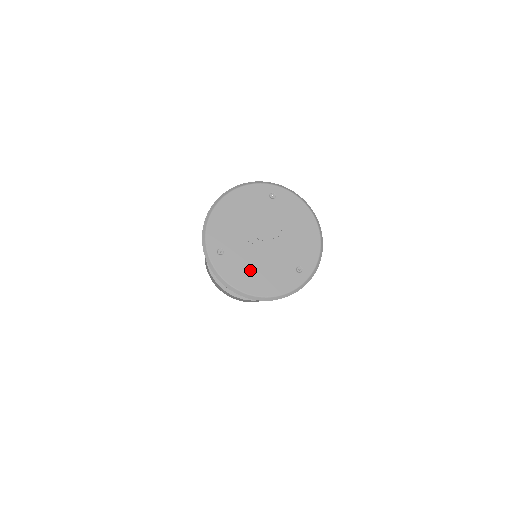
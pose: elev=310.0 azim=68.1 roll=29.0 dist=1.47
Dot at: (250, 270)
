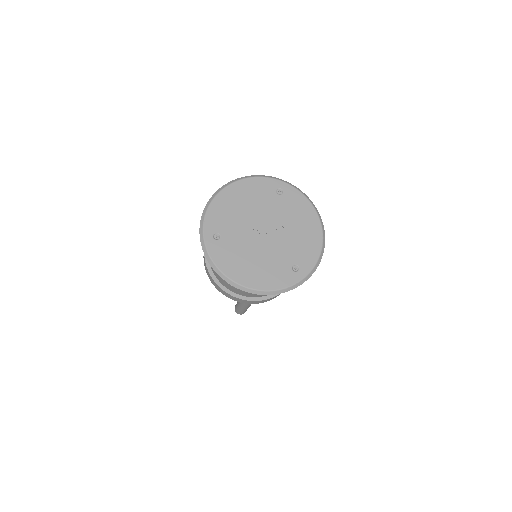
Dot at: (244, 260)
